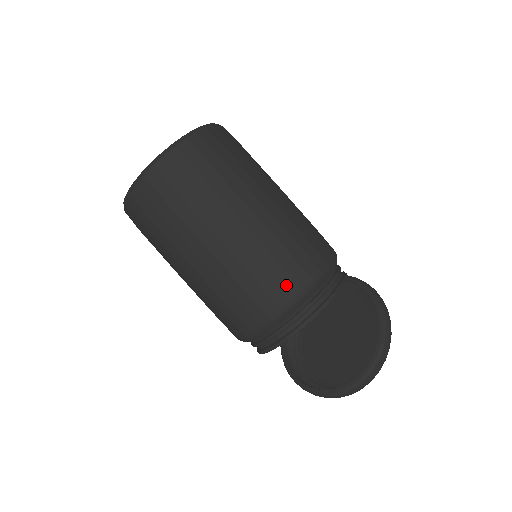
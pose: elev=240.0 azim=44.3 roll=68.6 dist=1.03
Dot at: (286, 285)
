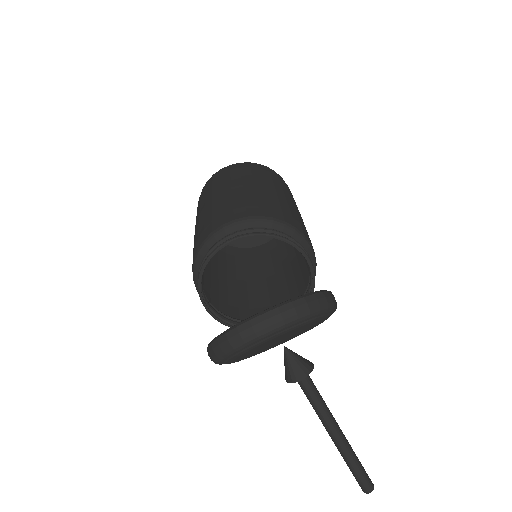
Dot at: (251, 210)
